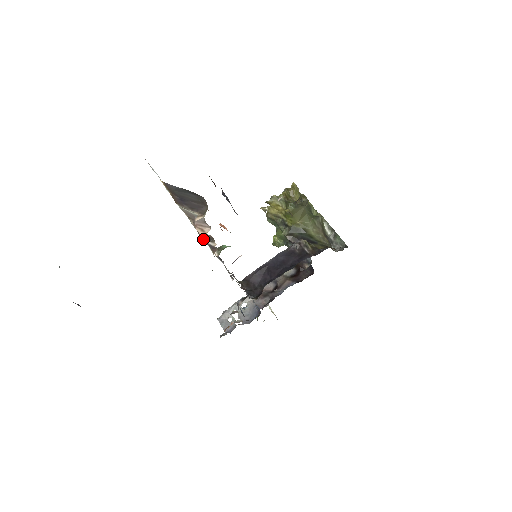
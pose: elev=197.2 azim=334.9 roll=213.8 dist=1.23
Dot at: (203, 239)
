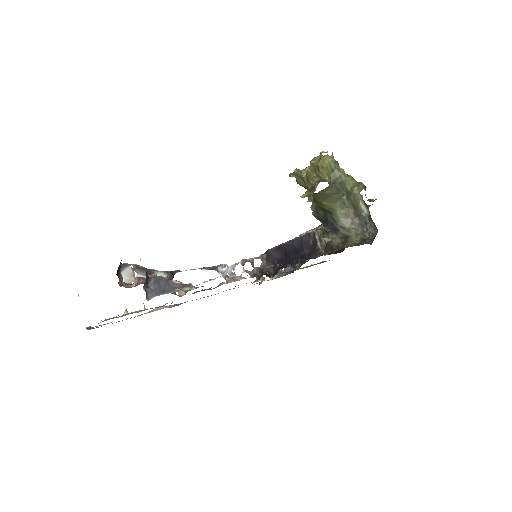
Dot at: occluded
